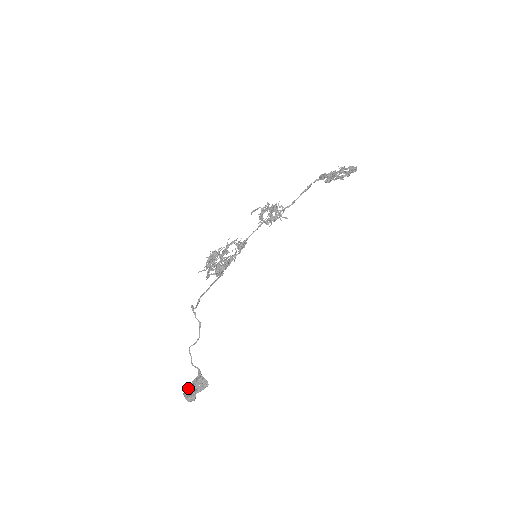
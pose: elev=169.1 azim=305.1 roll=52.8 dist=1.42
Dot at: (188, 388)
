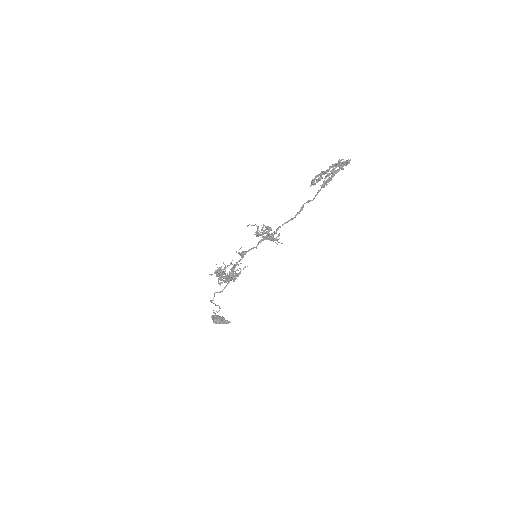
Dot at: (215, 317)
